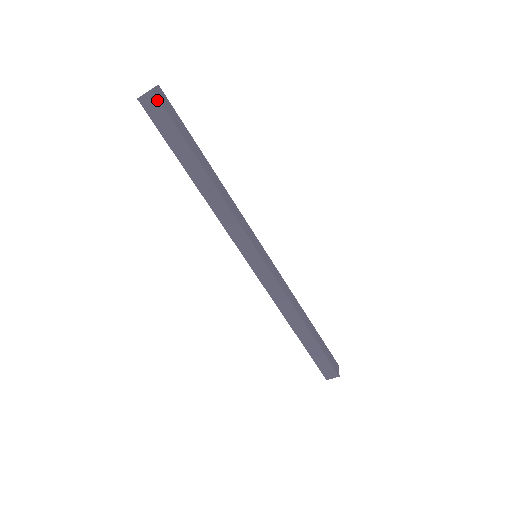
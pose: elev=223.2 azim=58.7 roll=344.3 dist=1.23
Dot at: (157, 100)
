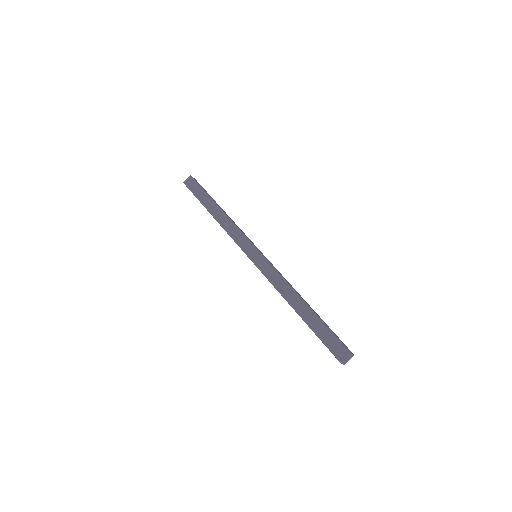
Dot at: (192, 179)
